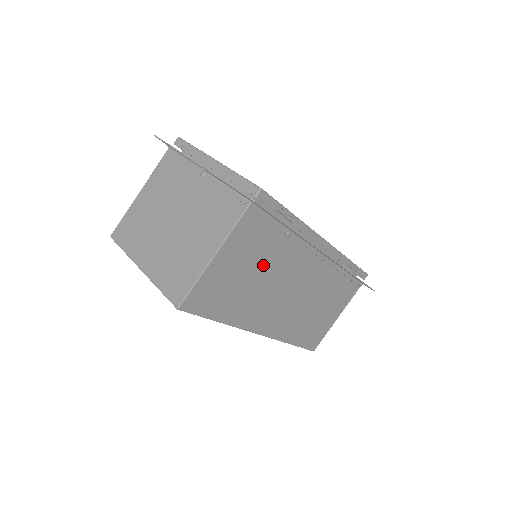
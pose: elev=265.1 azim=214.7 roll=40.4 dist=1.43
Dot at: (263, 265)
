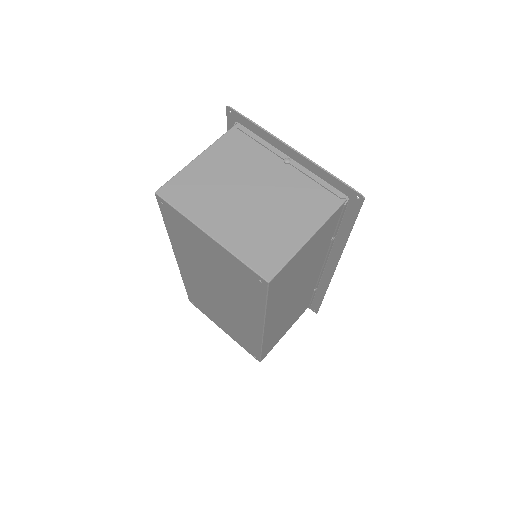
Dot at: (310, 261)
